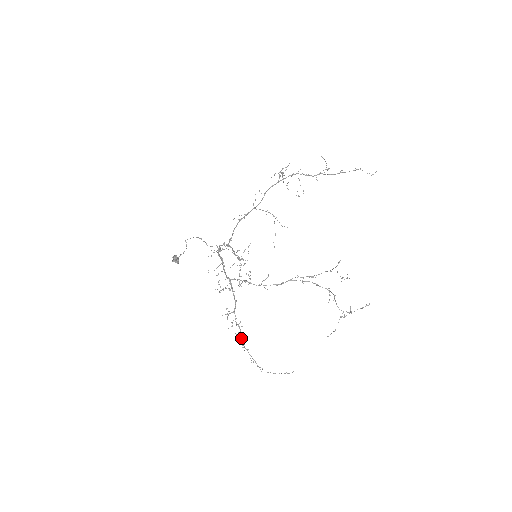
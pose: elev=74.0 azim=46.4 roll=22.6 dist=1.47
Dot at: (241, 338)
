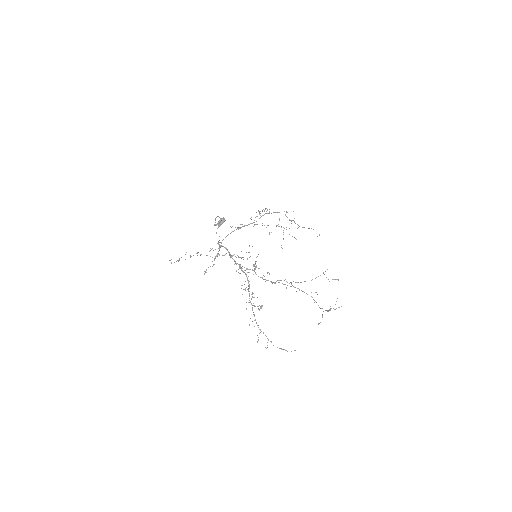
Dot at: occluded
